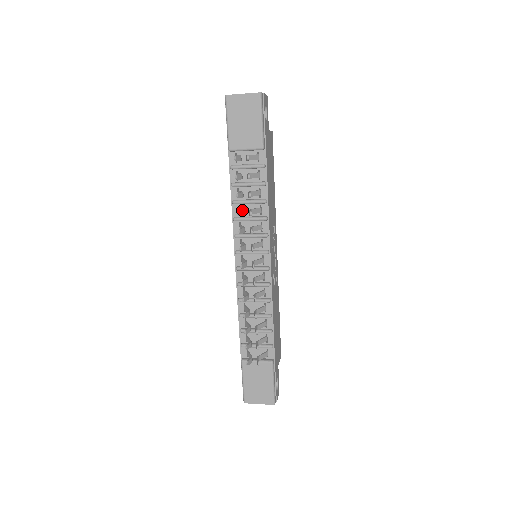
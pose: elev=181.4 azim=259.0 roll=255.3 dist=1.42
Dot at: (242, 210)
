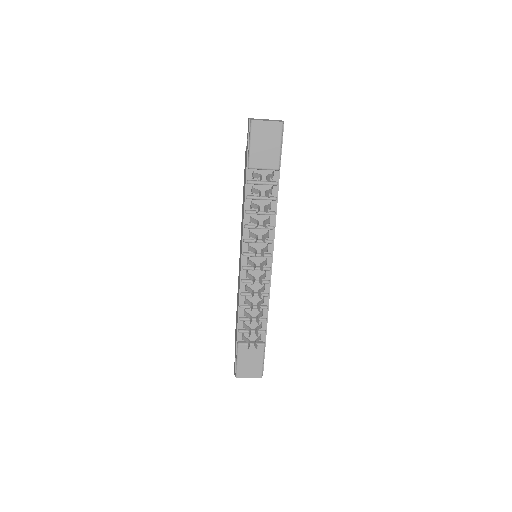
Dot at: (258, 222)
